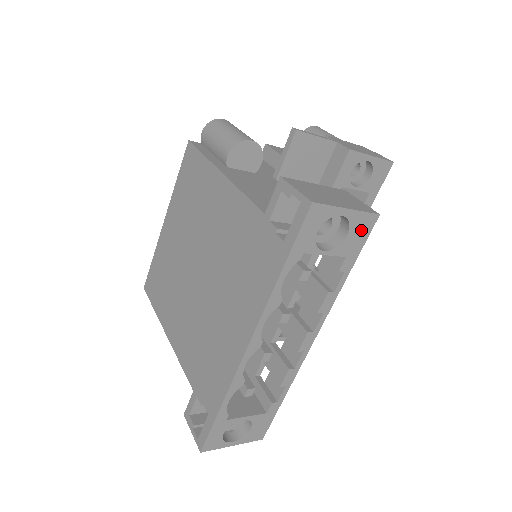
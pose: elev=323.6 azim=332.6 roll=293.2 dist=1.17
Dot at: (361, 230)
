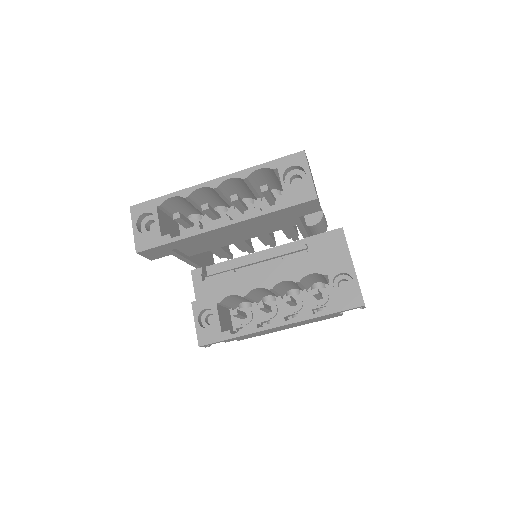
Dot at: (304, 194)
